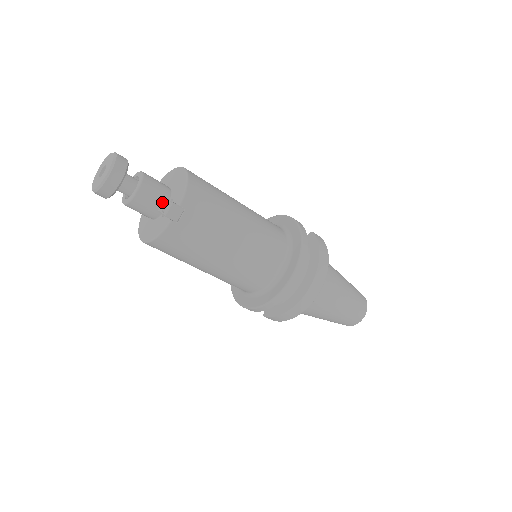
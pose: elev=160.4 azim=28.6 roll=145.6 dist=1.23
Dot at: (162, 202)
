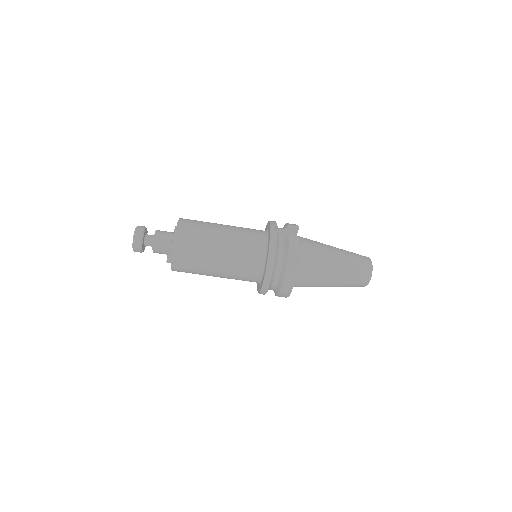
Dot at: occluded
